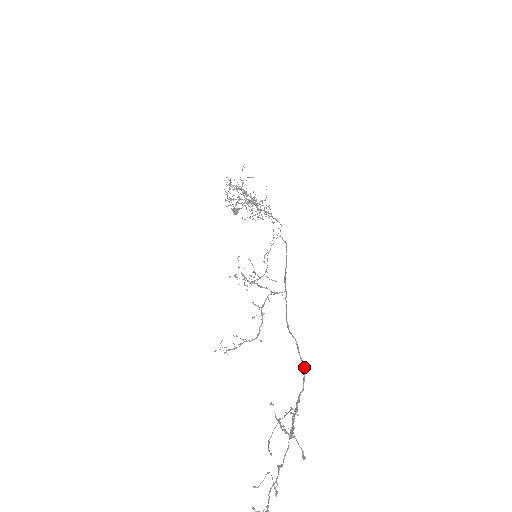
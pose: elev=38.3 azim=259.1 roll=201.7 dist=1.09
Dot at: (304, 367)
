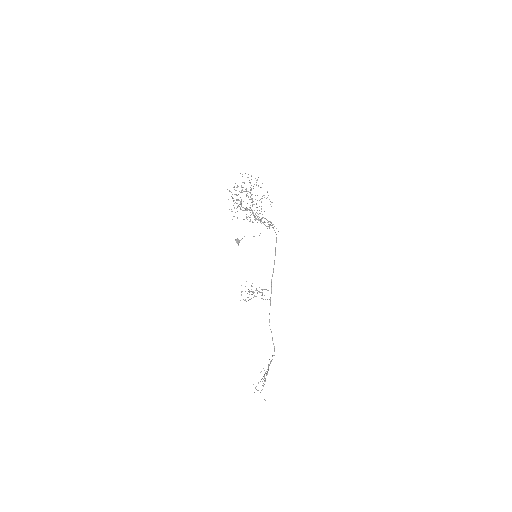
Dot at: (274, 348)
